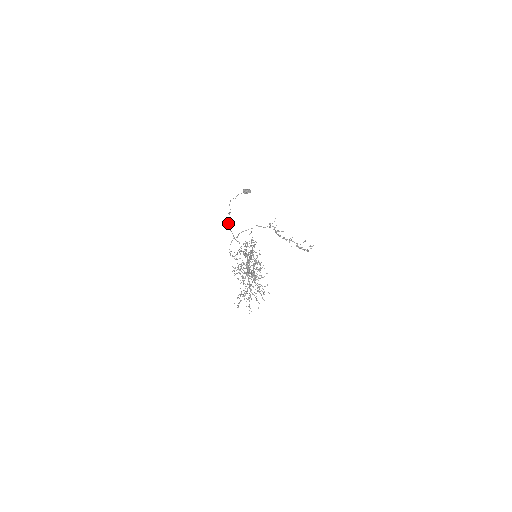
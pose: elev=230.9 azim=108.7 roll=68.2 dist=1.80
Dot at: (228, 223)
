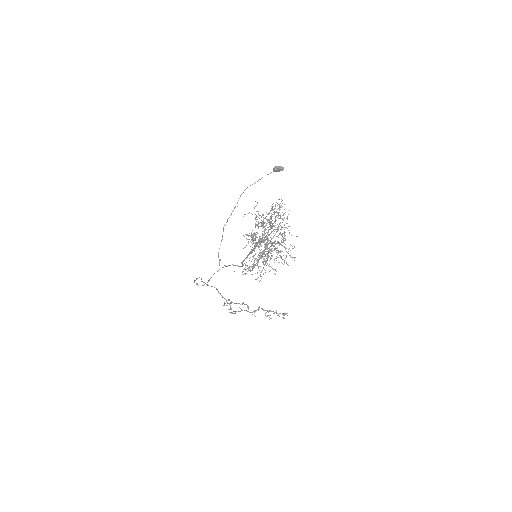
Dot at: occluded
